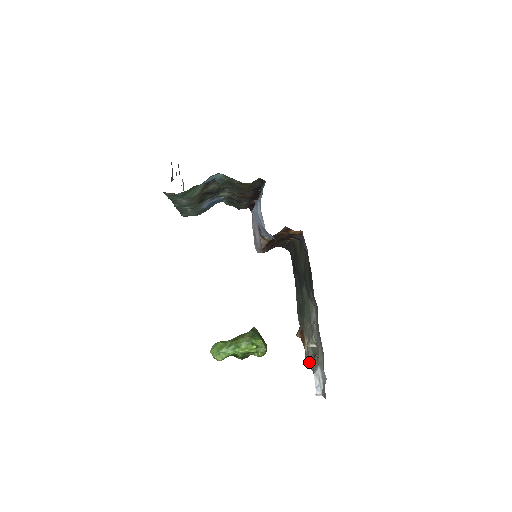
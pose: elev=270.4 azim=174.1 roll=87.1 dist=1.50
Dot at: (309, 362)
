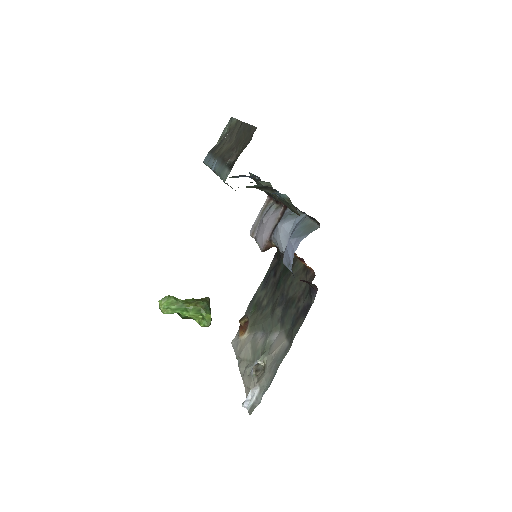
Dot at: (238, 351)
